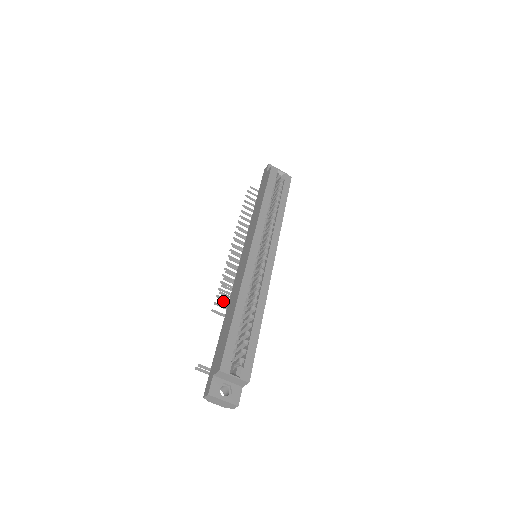
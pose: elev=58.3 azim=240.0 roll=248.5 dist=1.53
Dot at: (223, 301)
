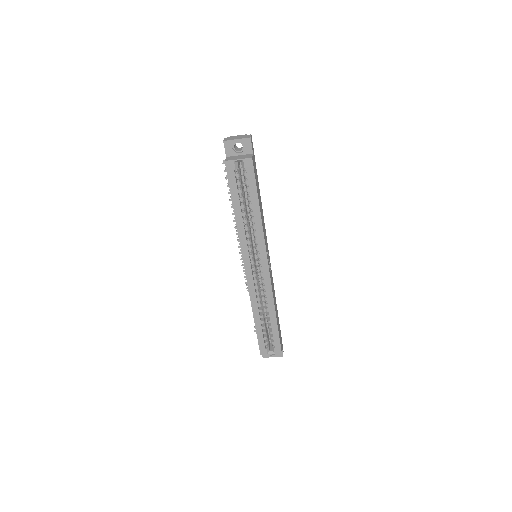
Dot at: occluded
